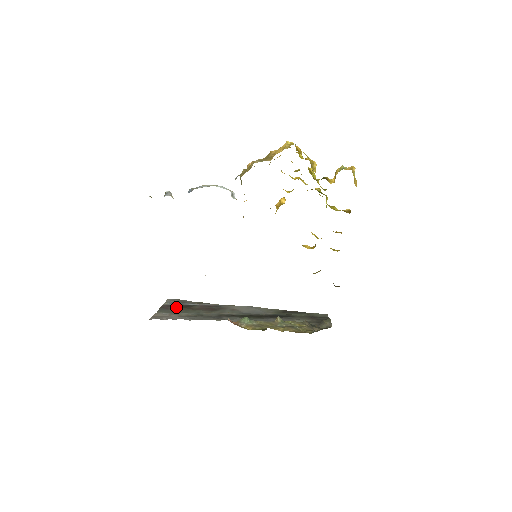
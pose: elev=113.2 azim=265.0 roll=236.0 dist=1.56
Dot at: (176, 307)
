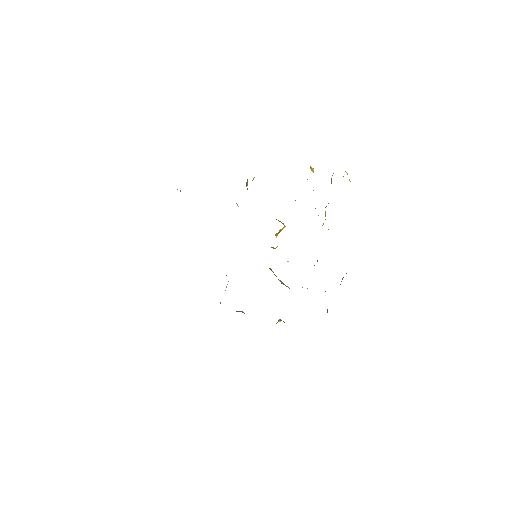
Dot at: occluded
